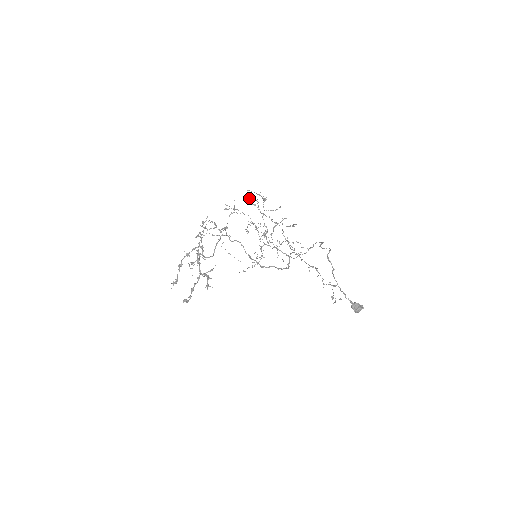
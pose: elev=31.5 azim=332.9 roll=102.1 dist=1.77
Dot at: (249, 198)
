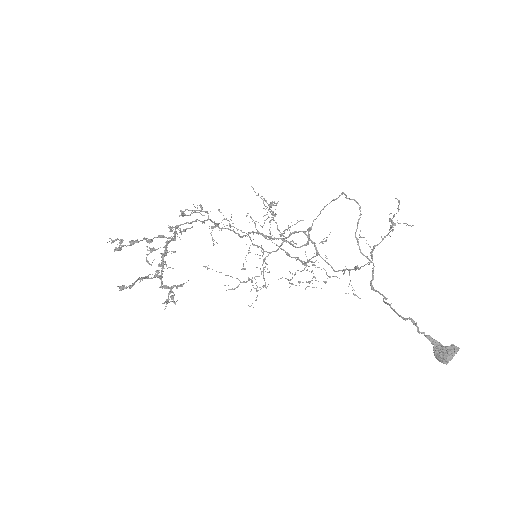
Dot at: (251, 218)
